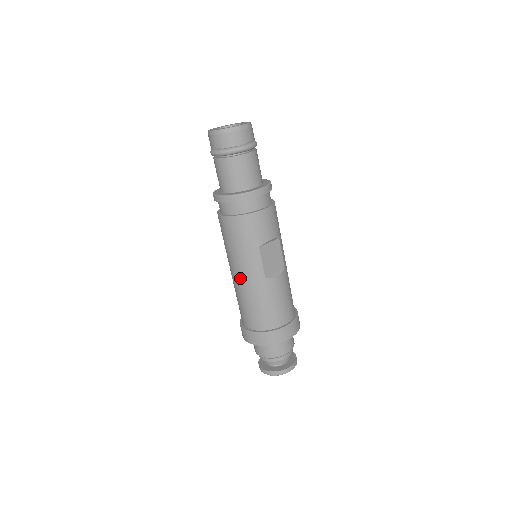
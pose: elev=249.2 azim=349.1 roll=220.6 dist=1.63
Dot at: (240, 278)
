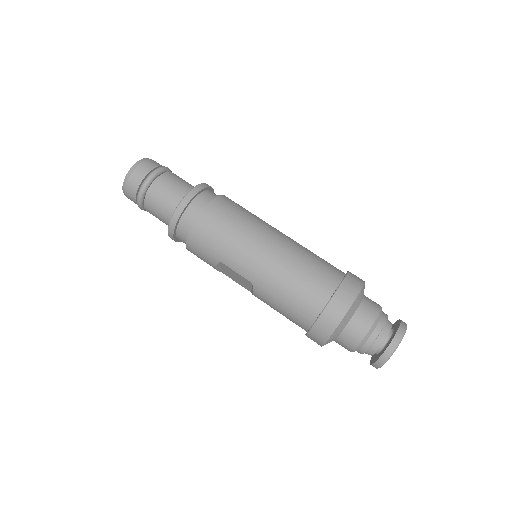
Dot at: (273, 246)
